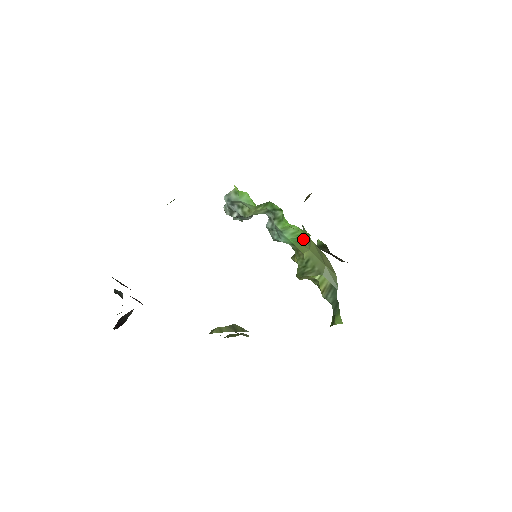
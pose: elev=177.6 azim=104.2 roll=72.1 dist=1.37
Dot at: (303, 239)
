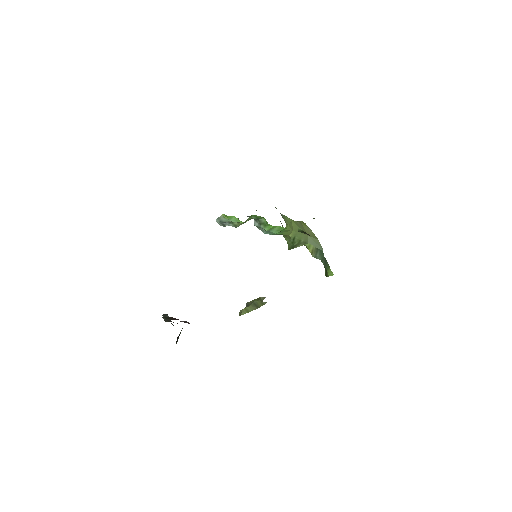
Dot at: occluded
